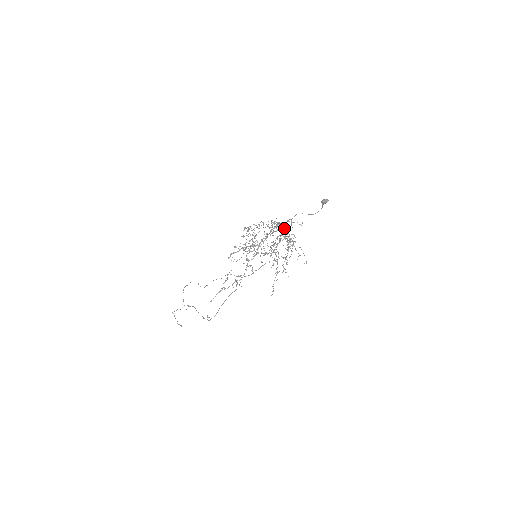
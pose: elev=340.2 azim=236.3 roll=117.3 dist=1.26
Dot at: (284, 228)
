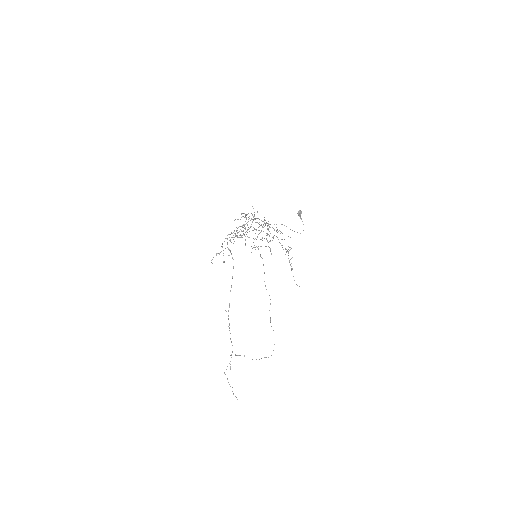
Dot at: occluded
